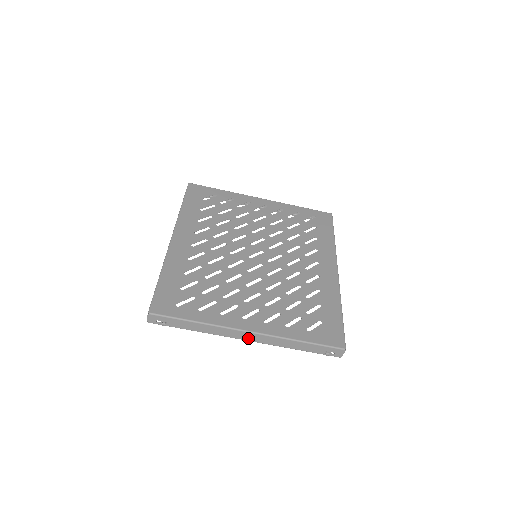
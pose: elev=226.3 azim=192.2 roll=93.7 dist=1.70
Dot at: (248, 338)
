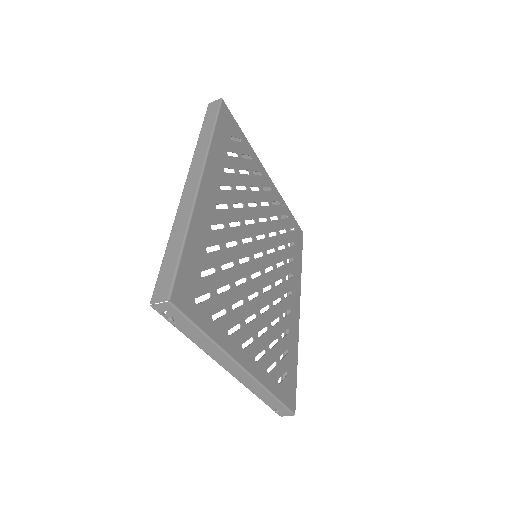
Dot at: (233, 371)
